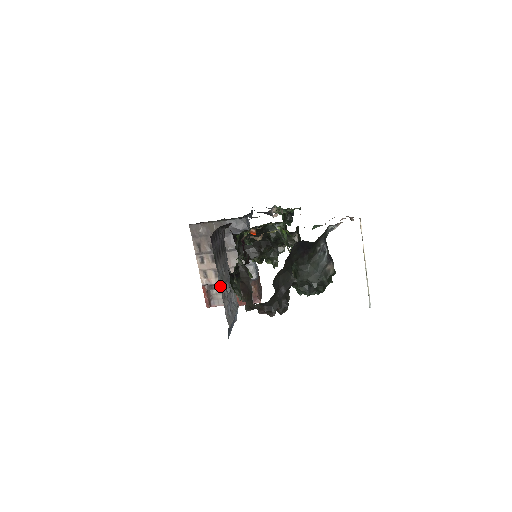
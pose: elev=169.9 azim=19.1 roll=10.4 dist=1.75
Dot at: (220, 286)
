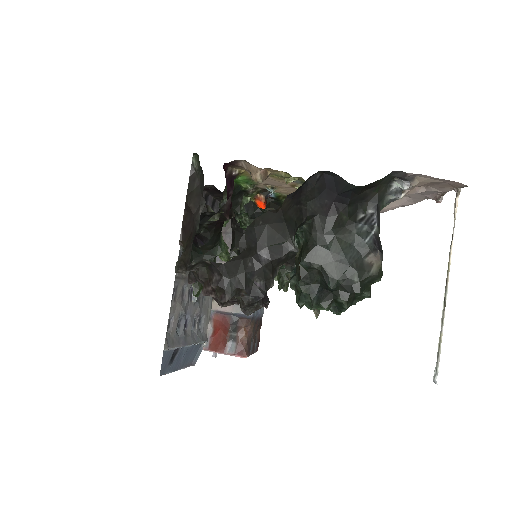
Dot at: occluded
